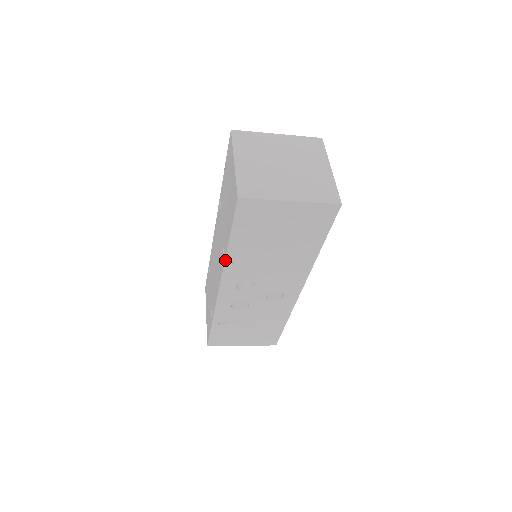
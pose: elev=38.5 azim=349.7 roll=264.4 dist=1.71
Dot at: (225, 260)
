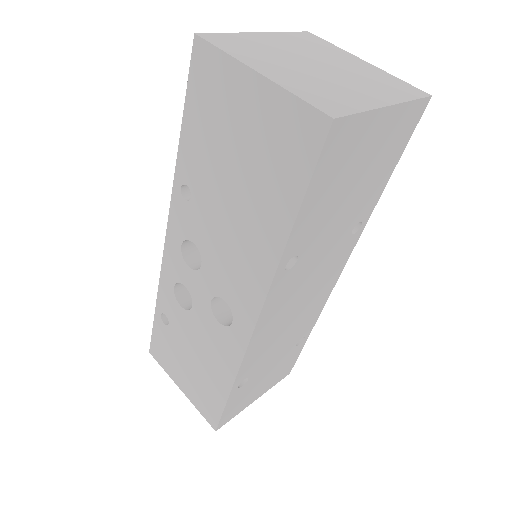
Dot at: (175, 178)
